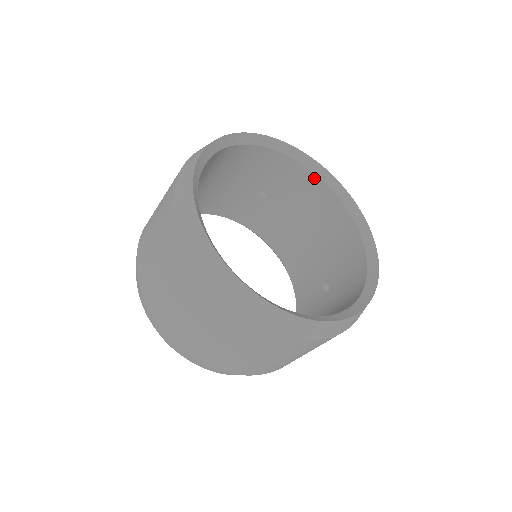
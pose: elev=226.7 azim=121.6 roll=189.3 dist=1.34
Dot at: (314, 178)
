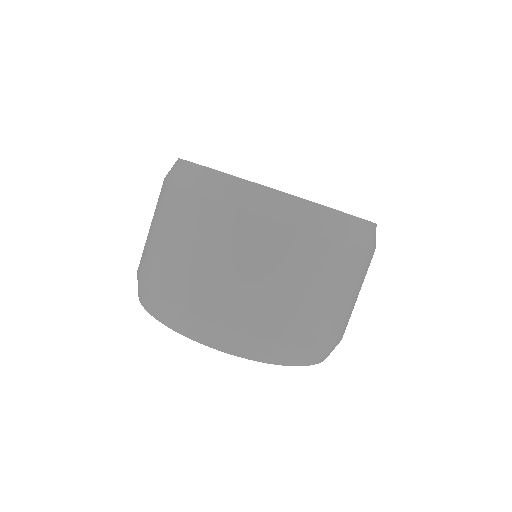
Dot at: occluded
